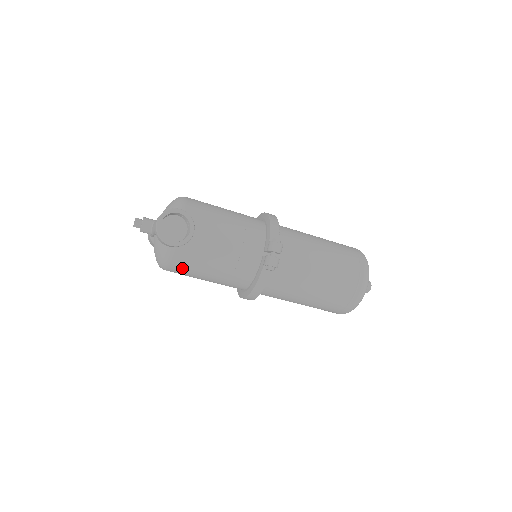
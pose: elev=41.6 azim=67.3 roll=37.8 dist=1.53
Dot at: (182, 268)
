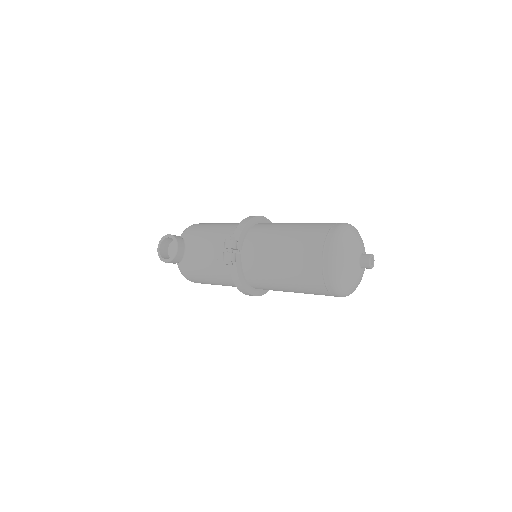
Dot at: (194, 278)
